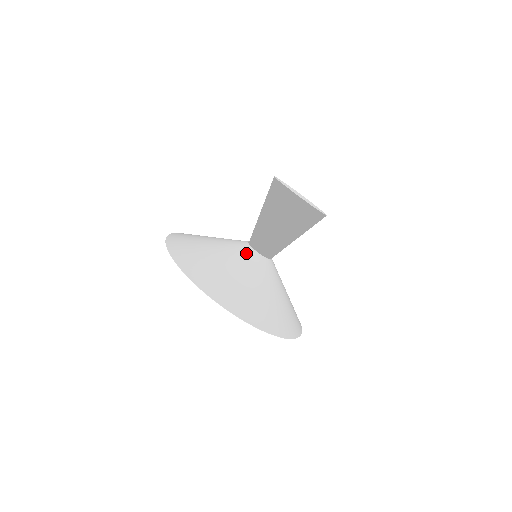
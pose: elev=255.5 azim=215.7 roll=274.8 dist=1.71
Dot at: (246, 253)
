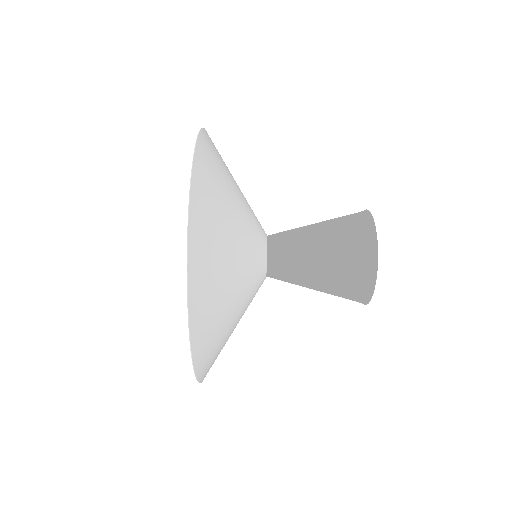
Dot at: (258, 248)
